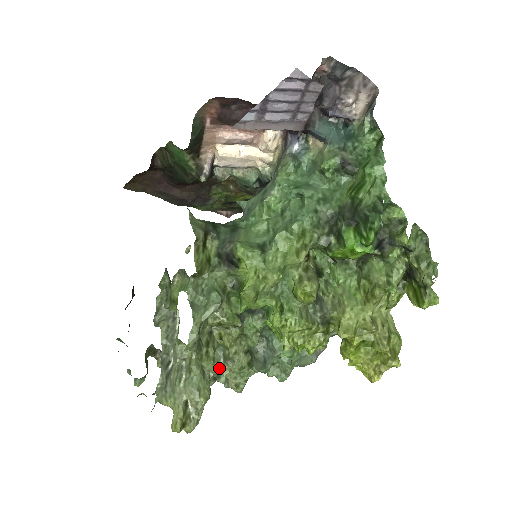
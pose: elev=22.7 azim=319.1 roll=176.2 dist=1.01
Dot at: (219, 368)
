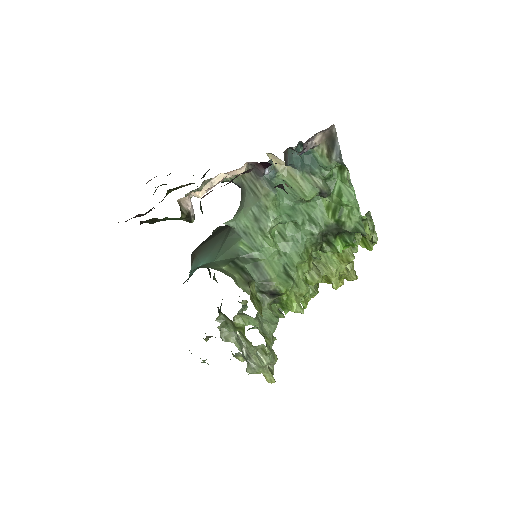
Dot at: (275, 339)
